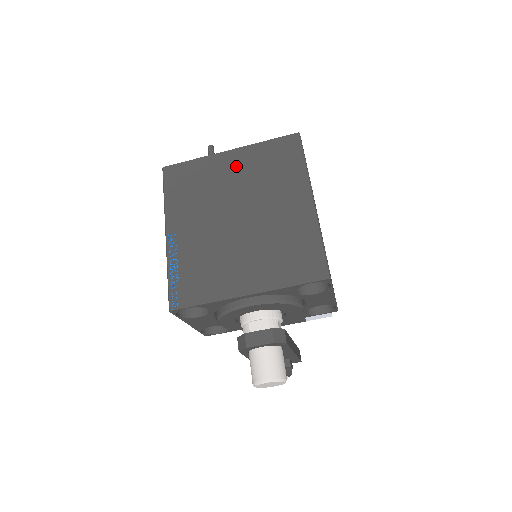
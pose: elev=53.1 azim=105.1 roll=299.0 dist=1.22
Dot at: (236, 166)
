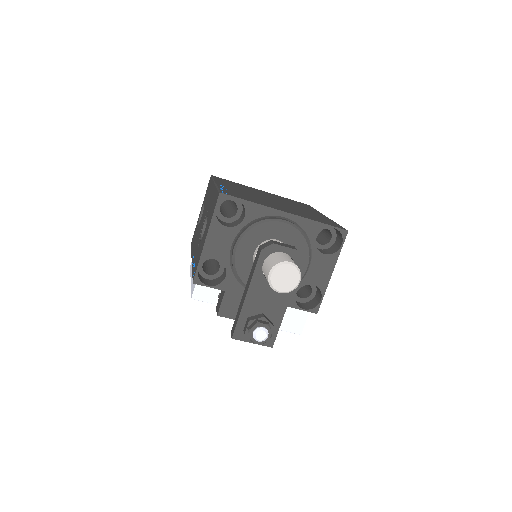
Dot at: (268, 194)
